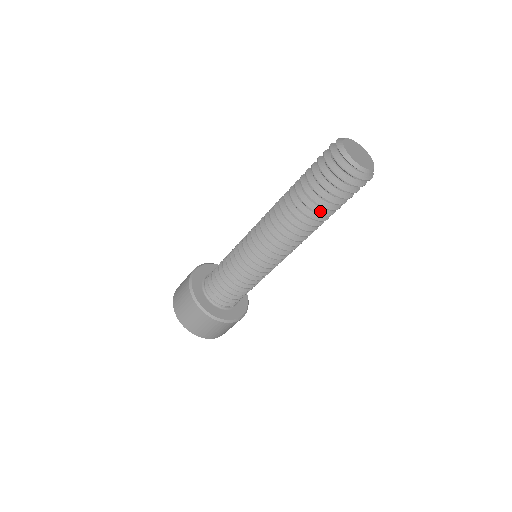
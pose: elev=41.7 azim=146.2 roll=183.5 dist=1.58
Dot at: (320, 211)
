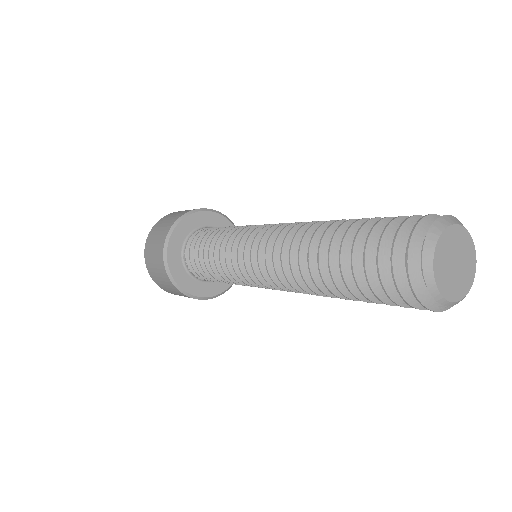
Dot at: (344, 288)
